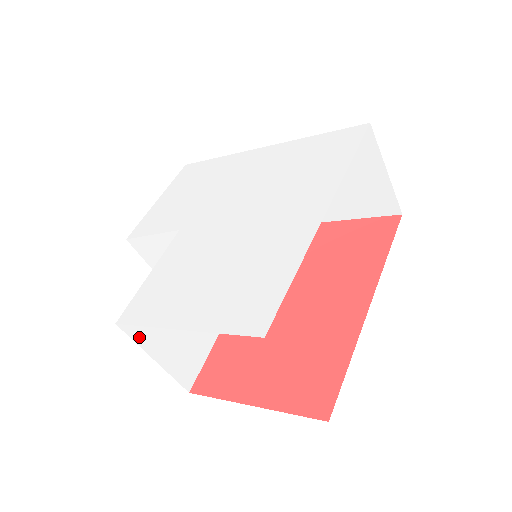
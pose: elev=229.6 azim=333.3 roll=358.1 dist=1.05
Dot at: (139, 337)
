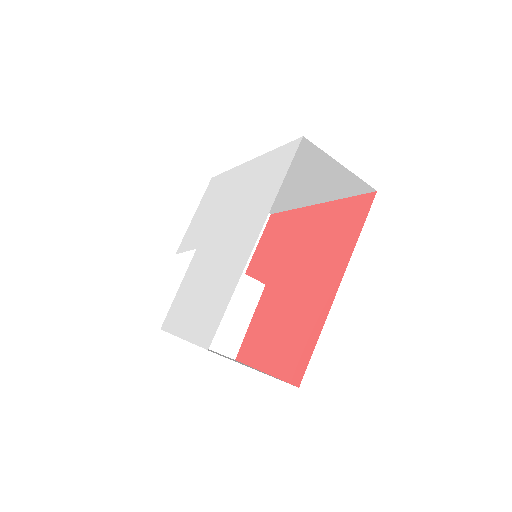
Dot at: occluded
